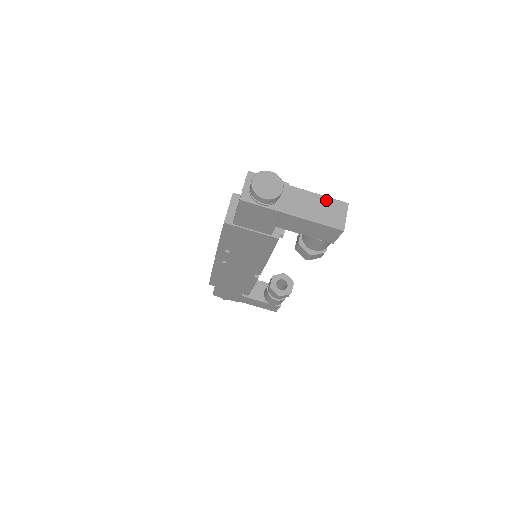
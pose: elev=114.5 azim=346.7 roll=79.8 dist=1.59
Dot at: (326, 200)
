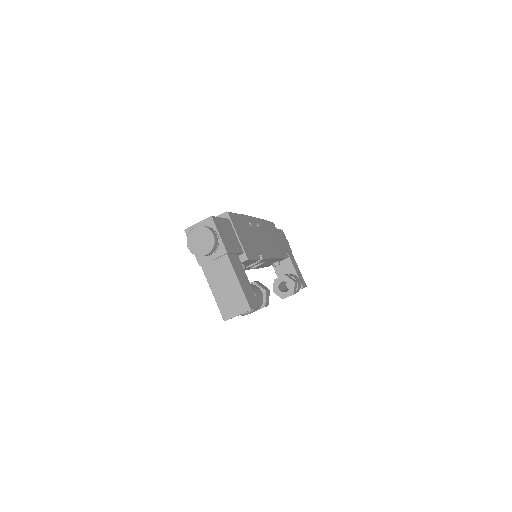
Dot at: (238, 290)
